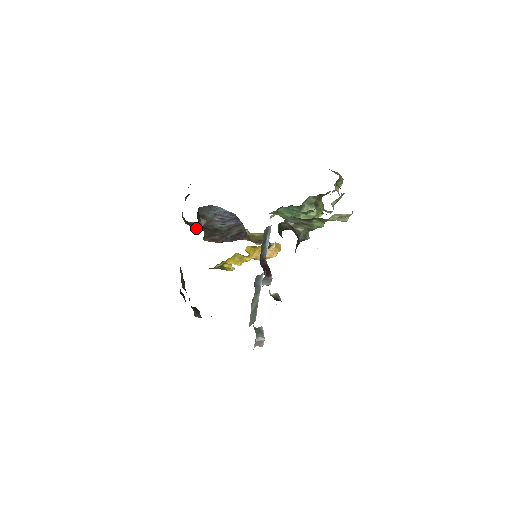
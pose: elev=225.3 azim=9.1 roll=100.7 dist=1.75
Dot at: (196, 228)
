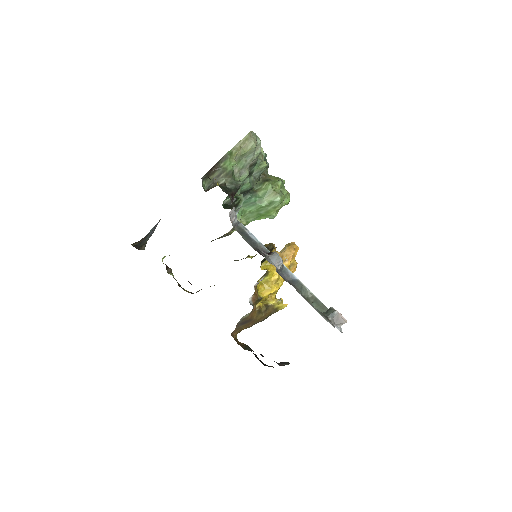
Dot at: occluded
